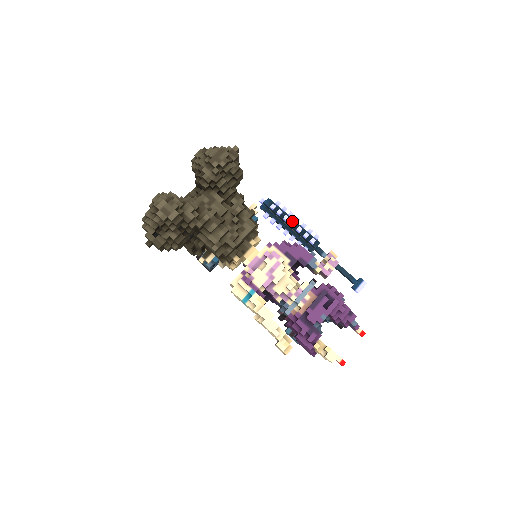
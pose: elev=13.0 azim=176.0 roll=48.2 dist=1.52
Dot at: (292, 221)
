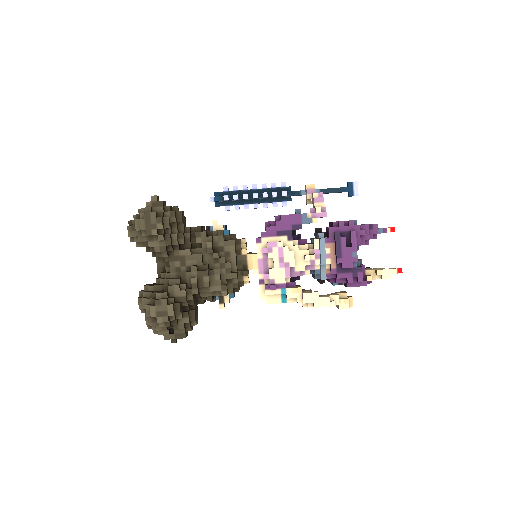
Dot at: (253, 194)
